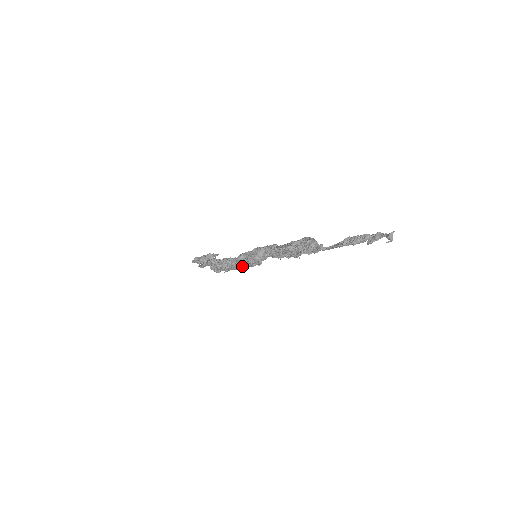
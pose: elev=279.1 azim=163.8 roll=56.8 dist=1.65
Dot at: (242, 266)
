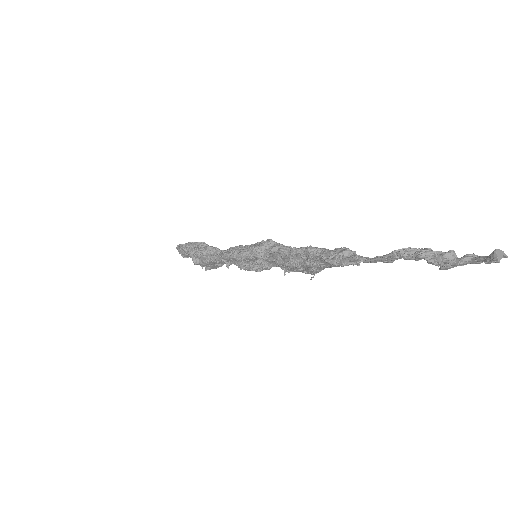
Dot at: (230, 254)
